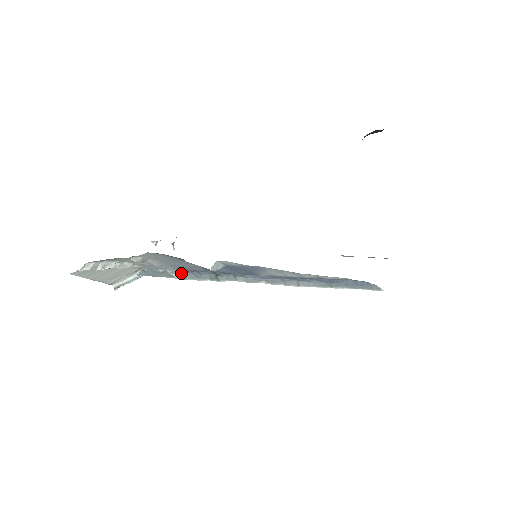
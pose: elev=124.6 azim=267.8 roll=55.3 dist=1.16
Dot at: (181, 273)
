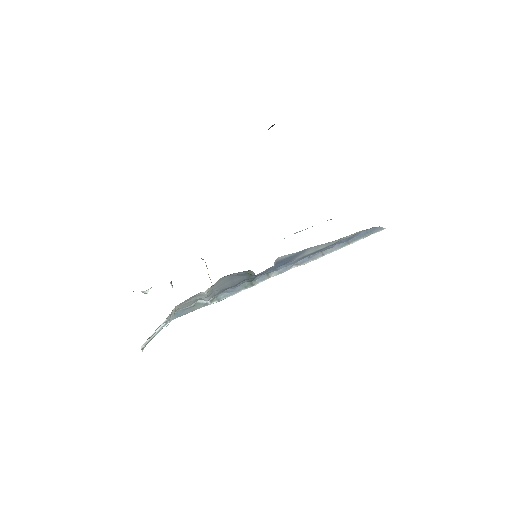
Dot at: (214, 297)
